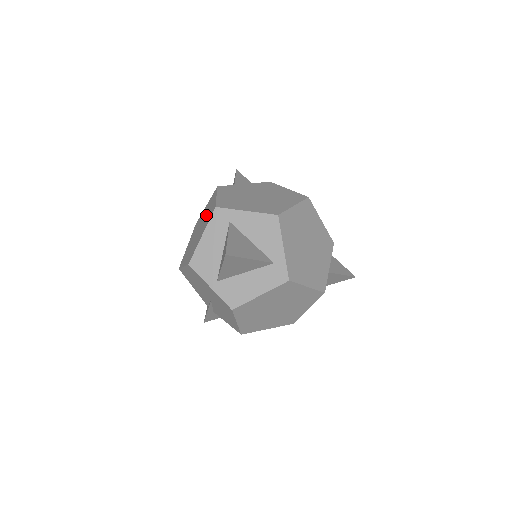
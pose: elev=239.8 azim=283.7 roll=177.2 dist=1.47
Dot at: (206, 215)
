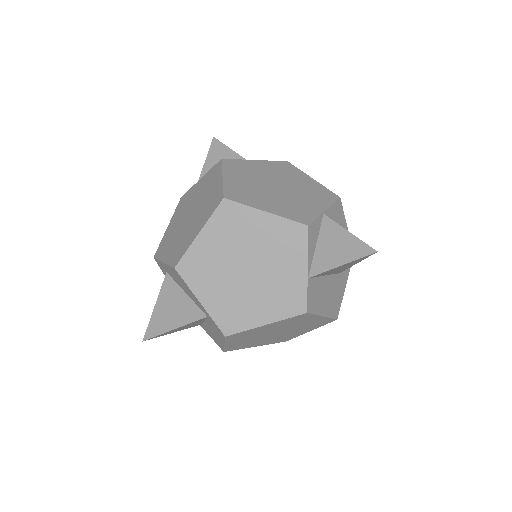
Dot at: occluded
